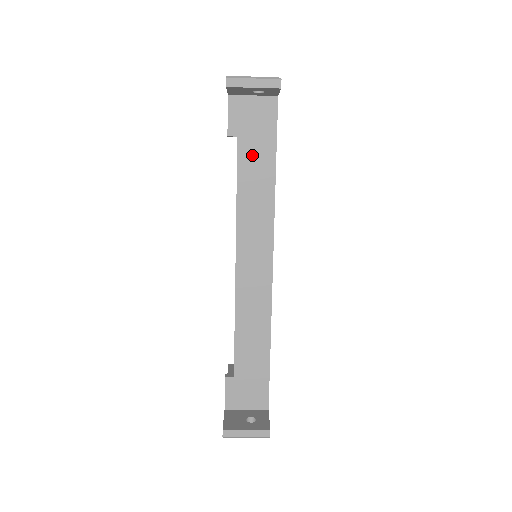
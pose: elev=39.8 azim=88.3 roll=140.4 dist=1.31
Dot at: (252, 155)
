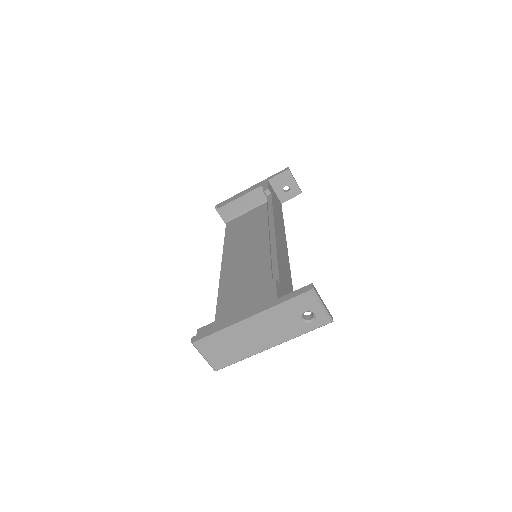
Dot at: (276, 206)
